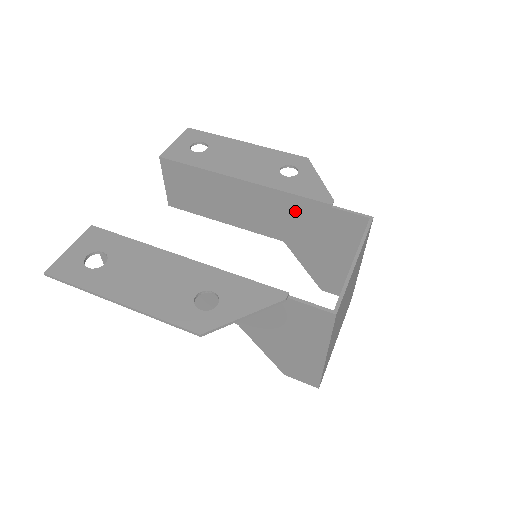
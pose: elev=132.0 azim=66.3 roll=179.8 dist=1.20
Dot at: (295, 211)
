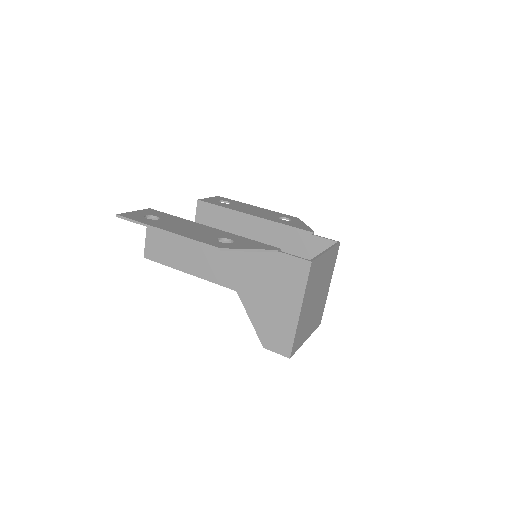
Dot at: (286, 240)
